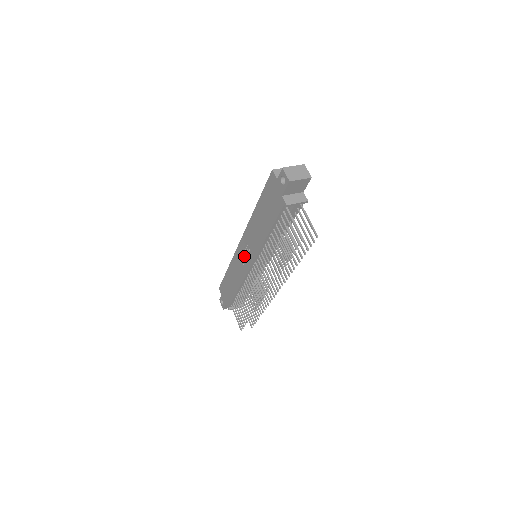
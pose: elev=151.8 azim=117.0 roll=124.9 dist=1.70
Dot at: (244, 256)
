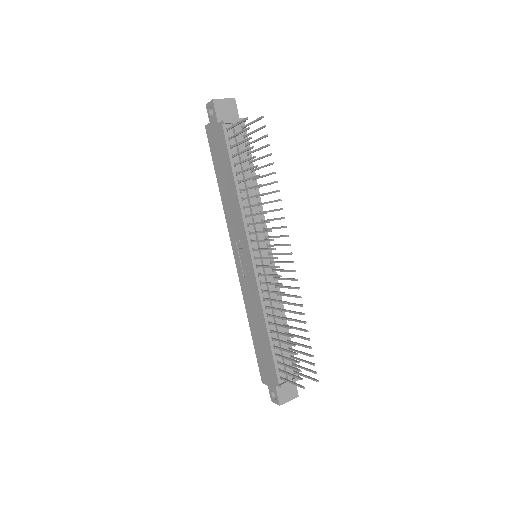
Dot at: (243, 264)
